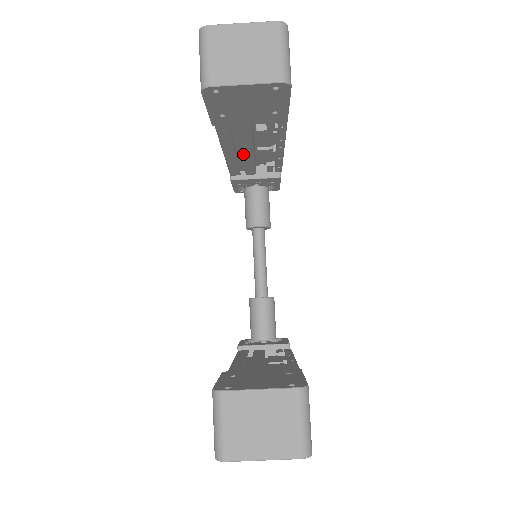
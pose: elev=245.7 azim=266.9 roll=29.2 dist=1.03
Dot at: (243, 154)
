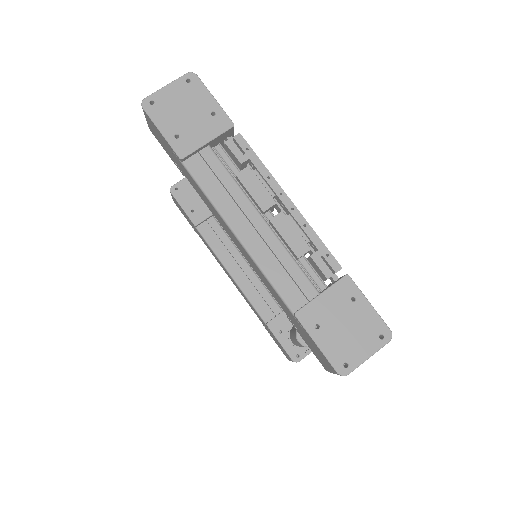
Dot at: (244, 271)
